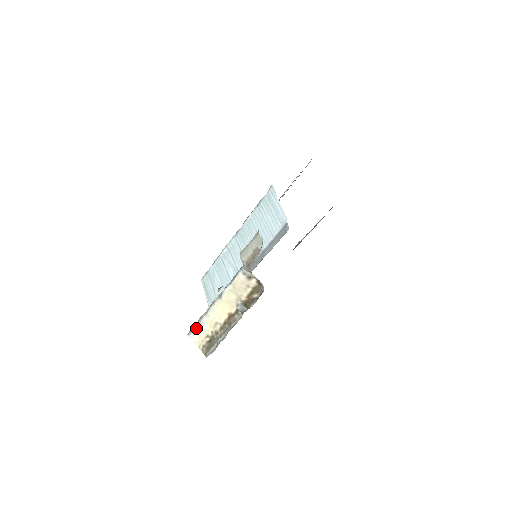
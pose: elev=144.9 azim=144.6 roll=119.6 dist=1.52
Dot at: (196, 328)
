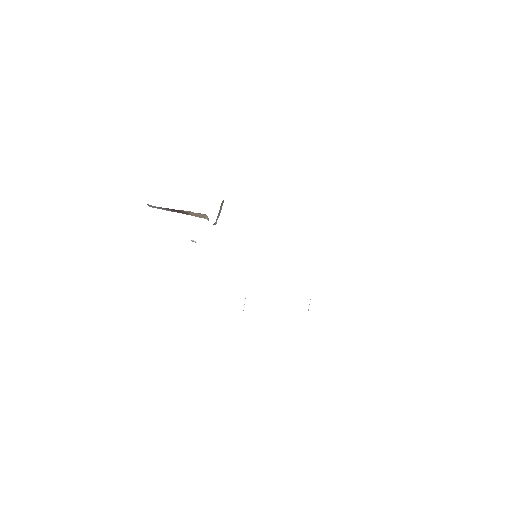
Dot at: occluded
